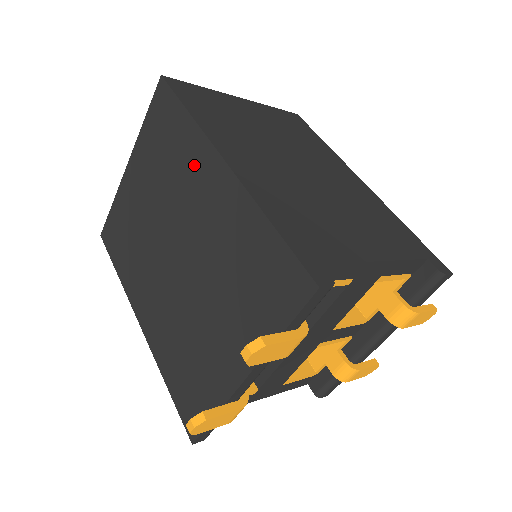
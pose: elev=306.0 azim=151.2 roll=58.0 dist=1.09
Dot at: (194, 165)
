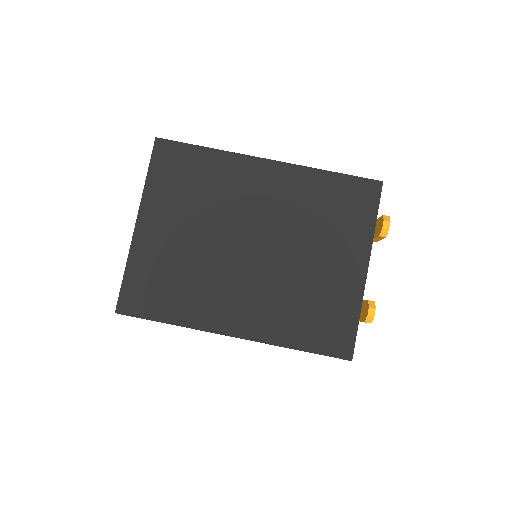
Dot at: (237, 177)
